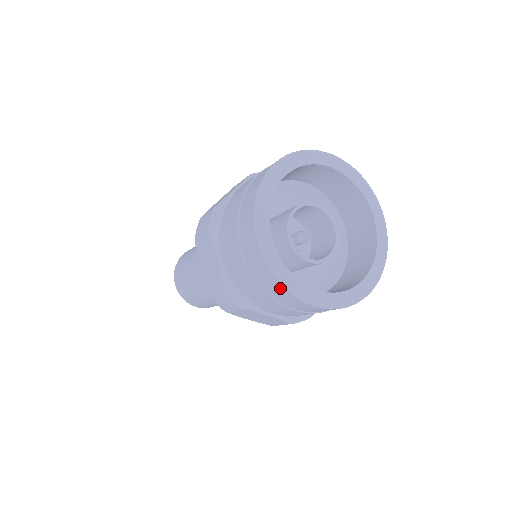
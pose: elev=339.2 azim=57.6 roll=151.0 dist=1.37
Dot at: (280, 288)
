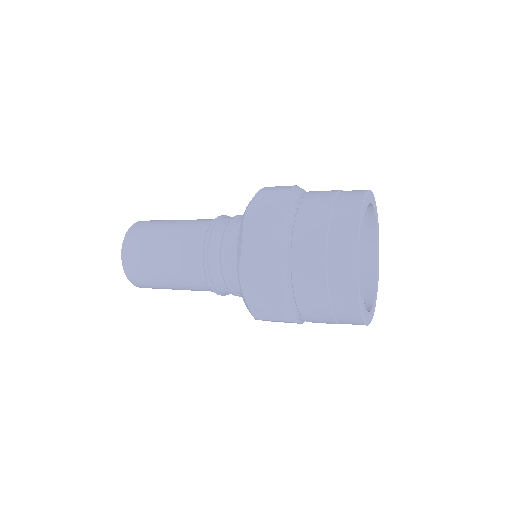
Dot at: (356, 317)
